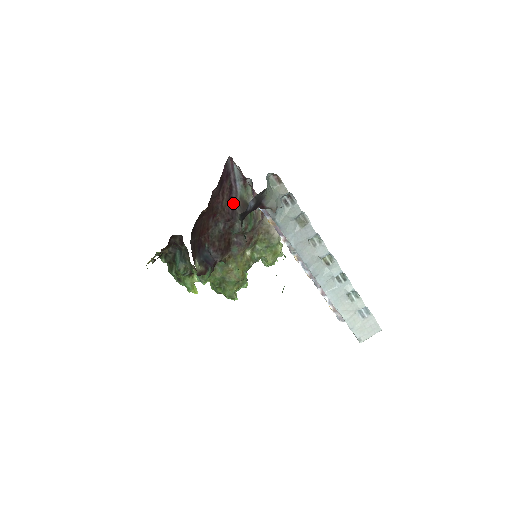
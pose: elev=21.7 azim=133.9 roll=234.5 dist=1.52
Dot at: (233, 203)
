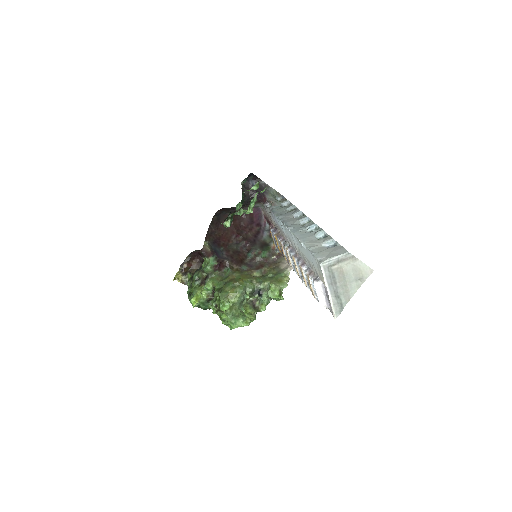
Dot at: (256, 240)
